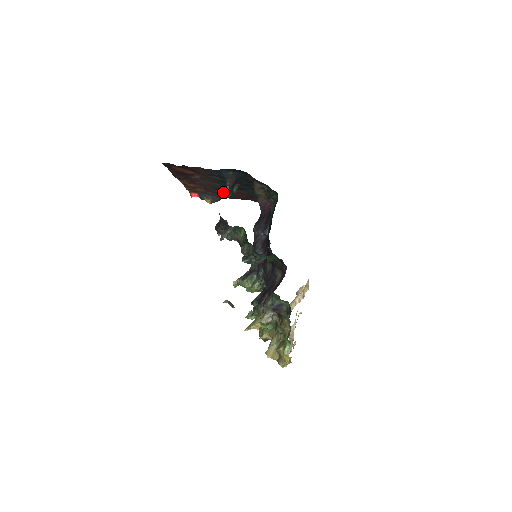
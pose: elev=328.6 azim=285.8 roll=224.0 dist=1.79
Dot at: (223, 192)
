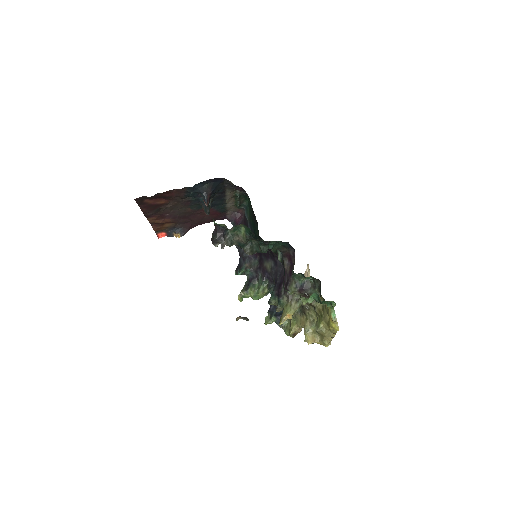
Dot at: (192, 219)
